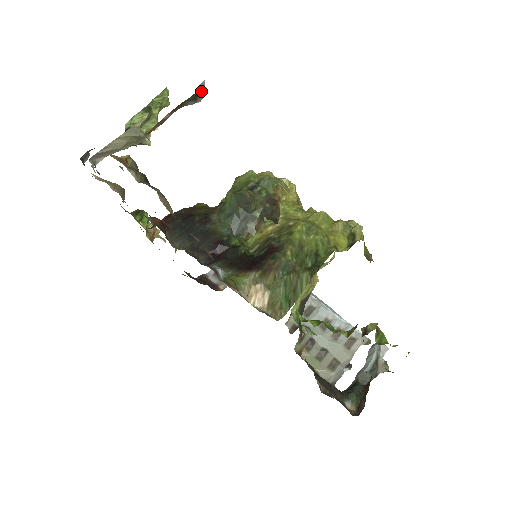
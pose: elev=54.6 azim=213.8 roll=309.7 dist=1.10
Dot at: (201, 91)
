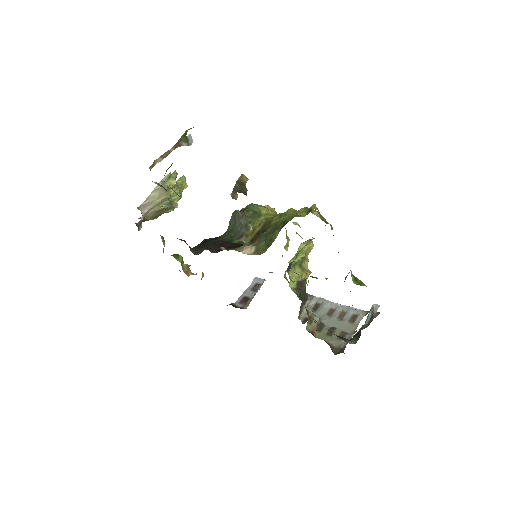
Dot at: (190, 139)
